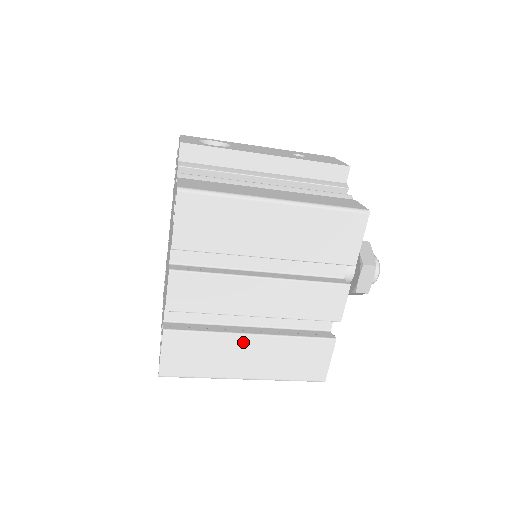
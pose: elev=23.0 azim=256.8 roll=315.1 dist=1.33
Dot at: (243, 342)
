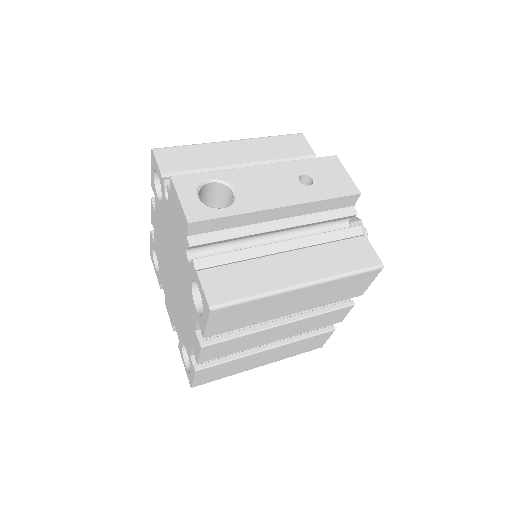
Dot at: (261, 354)
